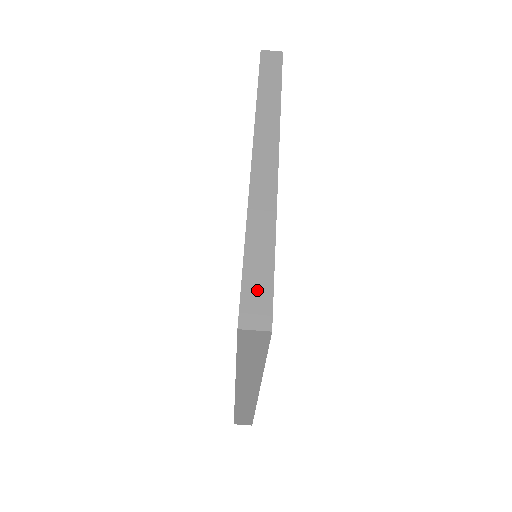
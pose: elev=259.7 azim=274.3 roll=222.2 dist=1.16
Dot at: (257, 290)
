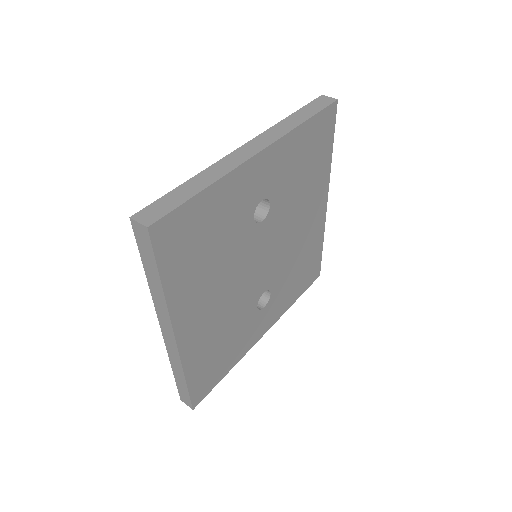
Dot at: occluded
